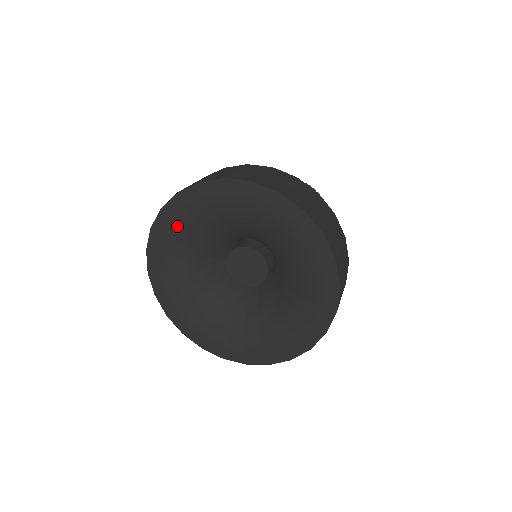
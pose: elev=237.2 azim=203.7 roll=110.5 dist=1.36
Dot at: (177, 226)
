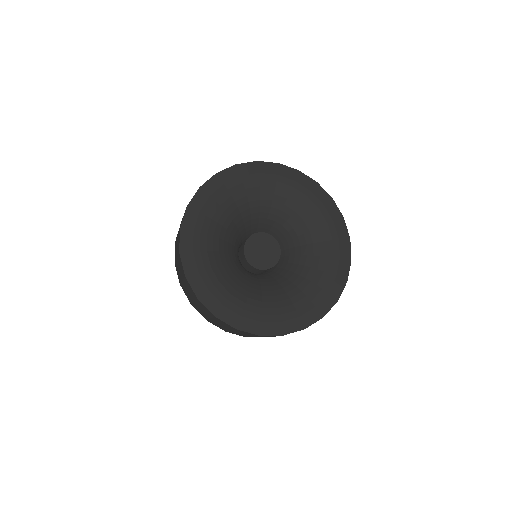
Dot at: (226, 191)
